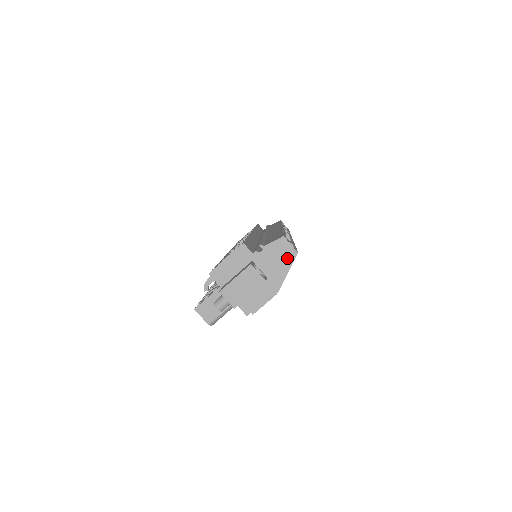
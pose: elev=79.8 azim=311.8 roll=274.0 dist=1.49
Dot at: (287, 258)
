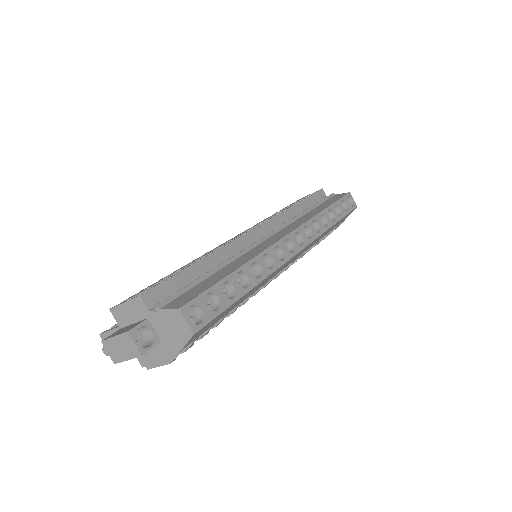
Dot at: (182, 334)
